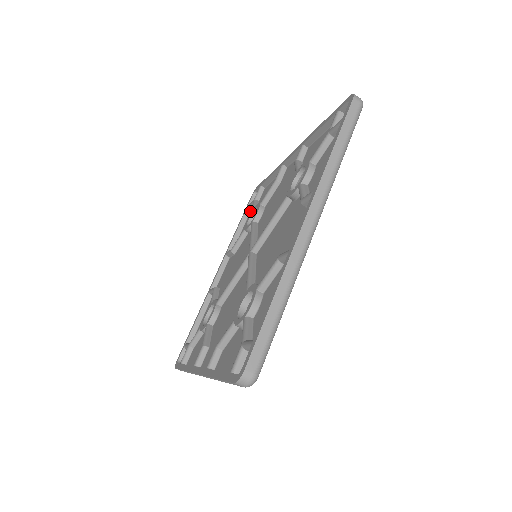
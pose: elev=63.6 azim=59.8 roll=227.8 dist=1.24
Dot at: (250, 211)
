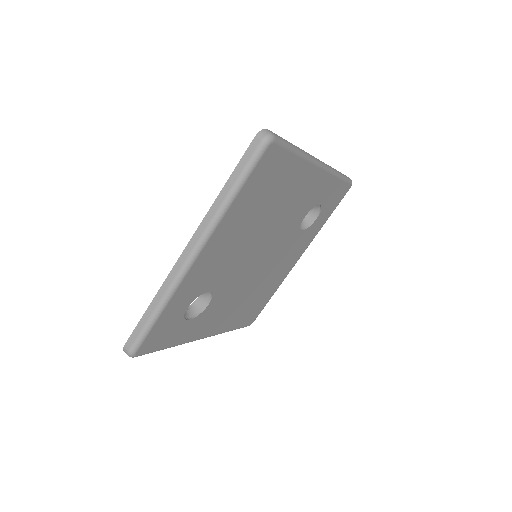
Dot at: occluded
